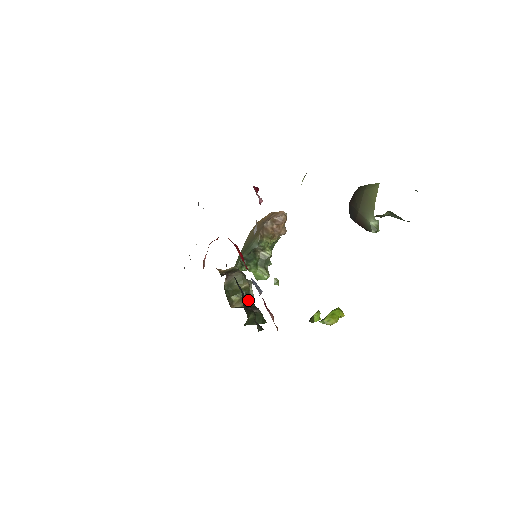
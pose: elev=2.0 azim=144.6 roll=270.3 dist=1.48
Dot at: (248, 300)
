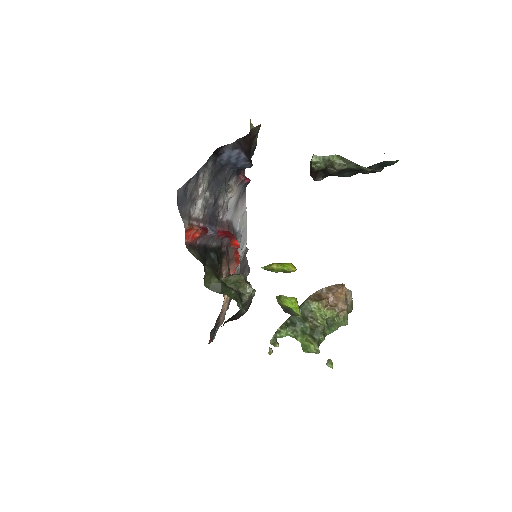
Dot at: occluded
